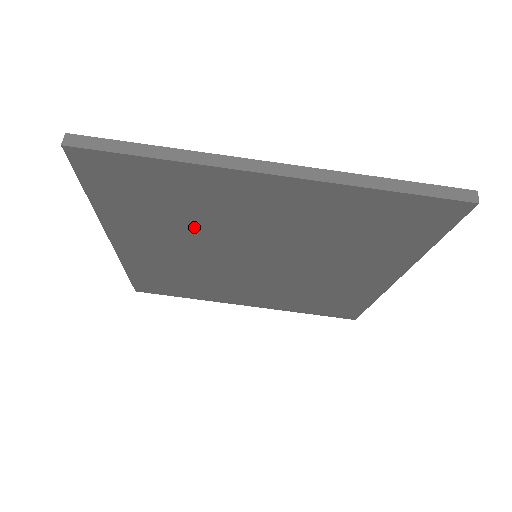
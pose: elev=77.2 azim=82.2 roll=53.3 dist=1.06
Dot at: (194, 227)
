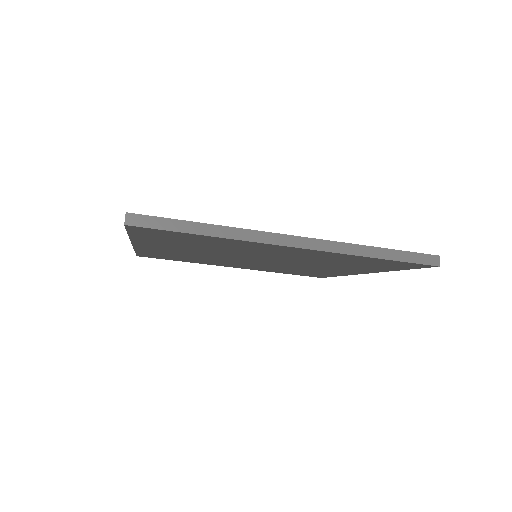
Dot at: (213, 249)
